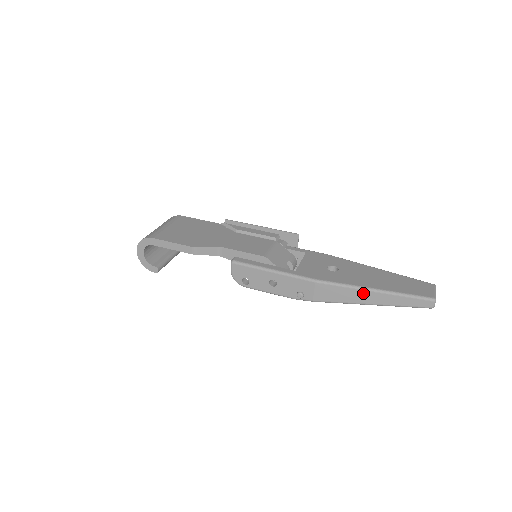
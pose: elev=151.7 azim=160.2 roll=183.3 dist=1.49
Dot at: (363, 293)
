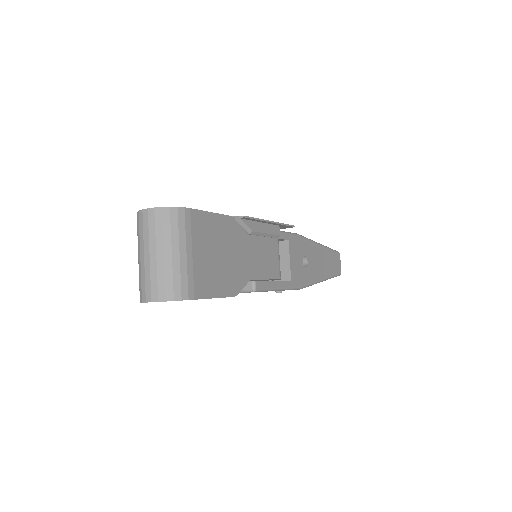
Dot at: occluded
